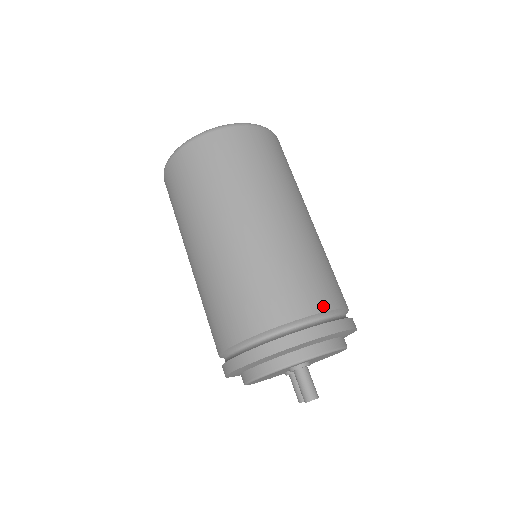
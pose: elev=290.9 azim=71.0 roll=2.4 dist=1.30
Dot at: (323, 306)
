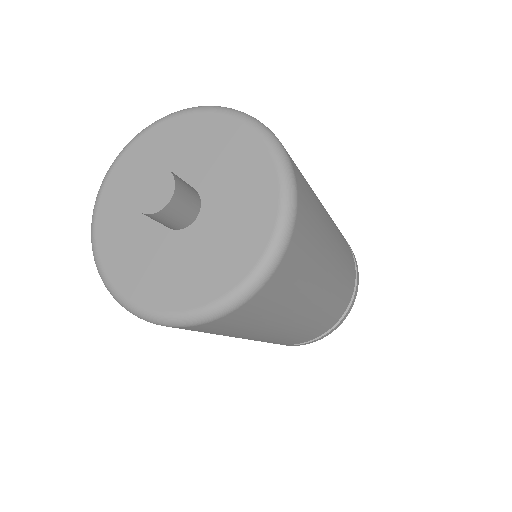
Dot at: (350, 298)
